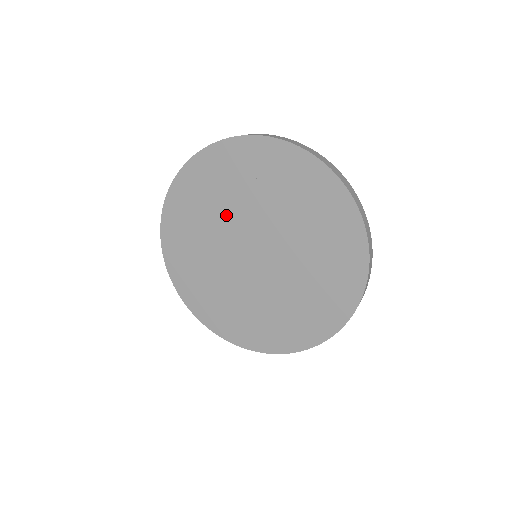
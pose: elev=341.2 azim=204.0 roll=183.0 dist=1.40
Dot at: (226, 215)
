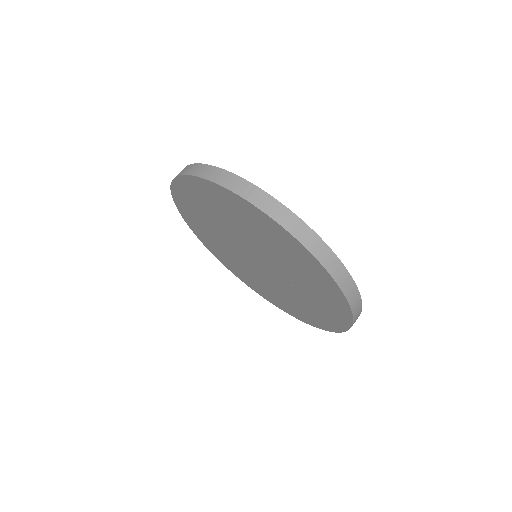
Dot at: (256, 241)
